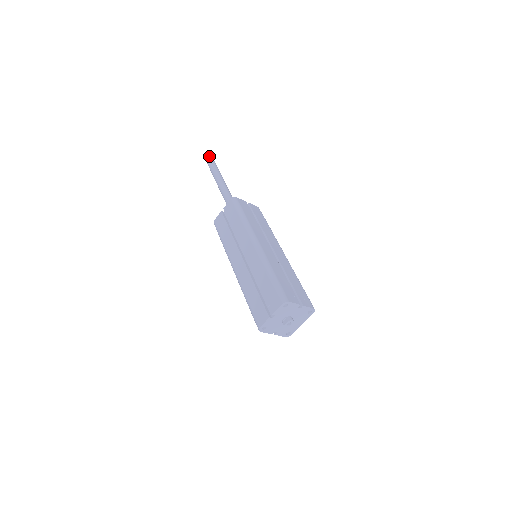
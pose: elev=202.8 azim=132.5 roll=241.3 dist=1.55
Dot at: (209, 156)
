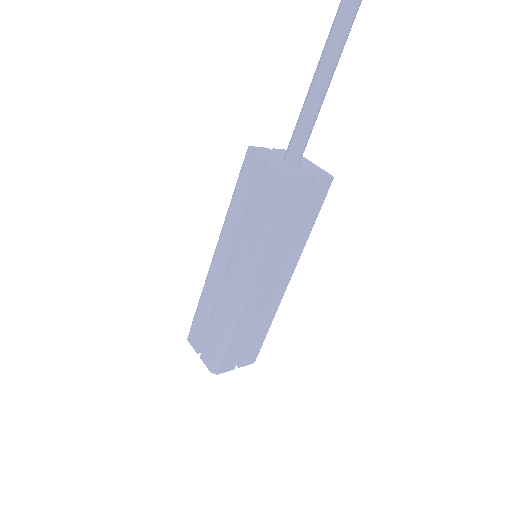
Dot at: out of frame
